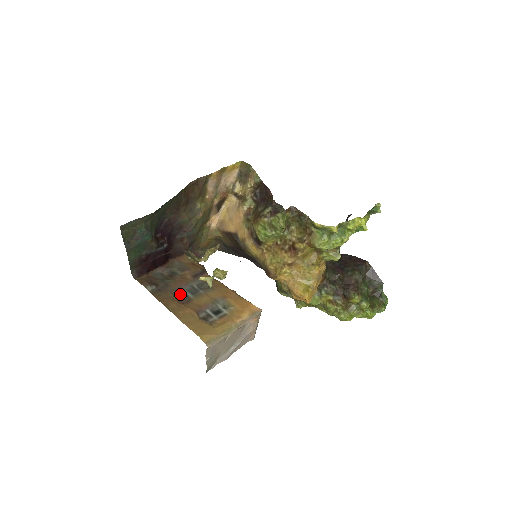
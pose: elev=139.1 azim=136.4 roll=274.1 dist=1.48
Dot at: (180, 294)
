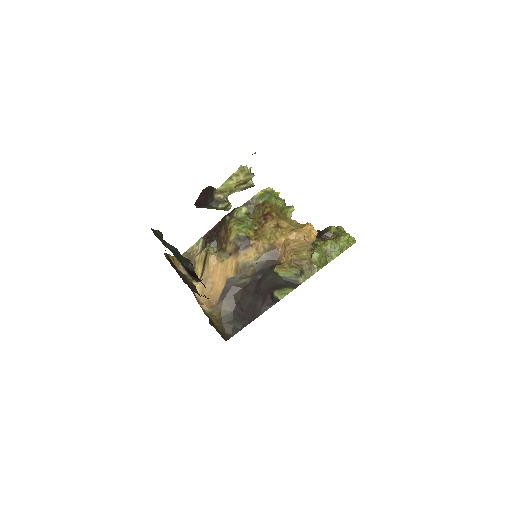
Dot at: occluded
